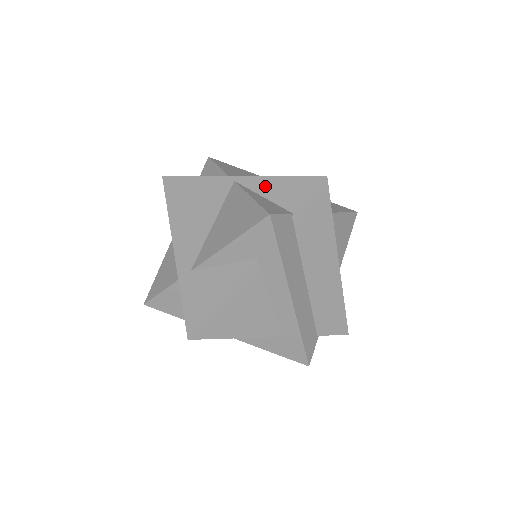
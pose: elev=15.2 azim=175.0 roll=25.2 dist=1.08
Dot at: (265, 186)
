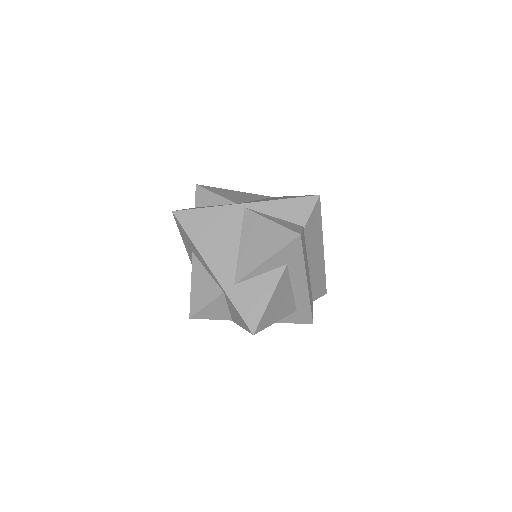
Dot at: (273, 208)
